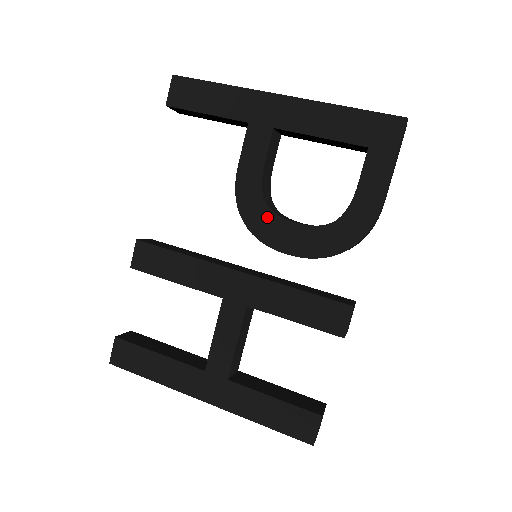
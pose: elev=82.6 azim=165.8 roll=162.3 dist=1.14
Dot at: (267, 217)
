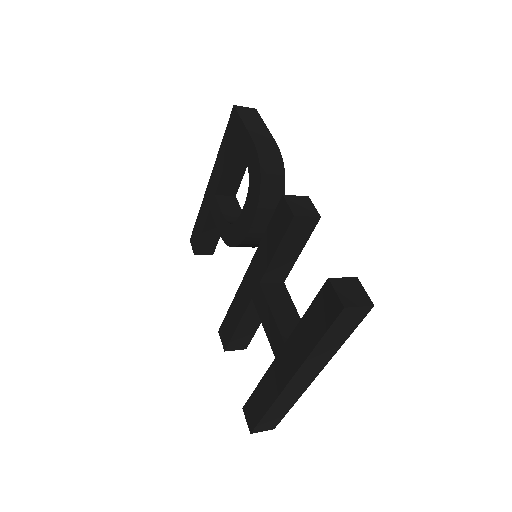
Dot at: (235, 228)
